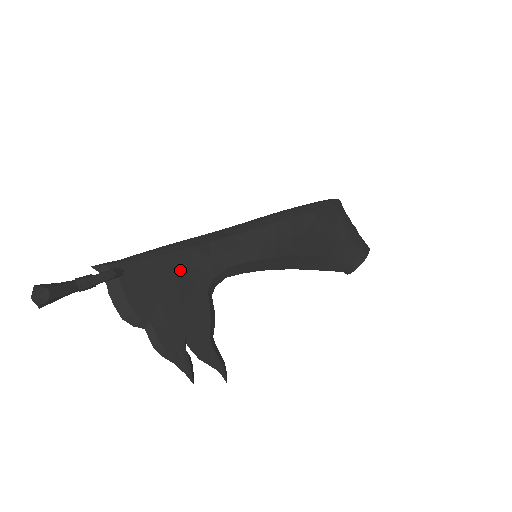
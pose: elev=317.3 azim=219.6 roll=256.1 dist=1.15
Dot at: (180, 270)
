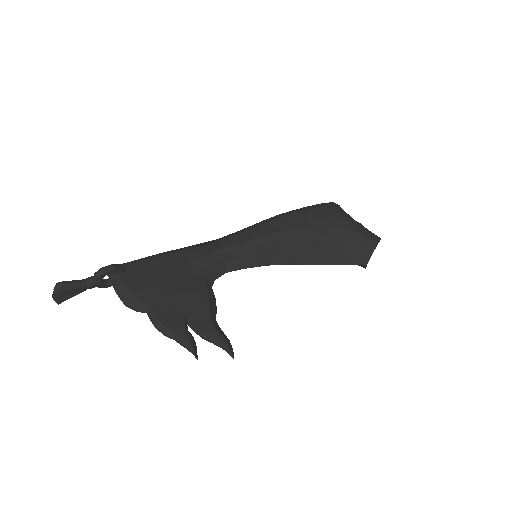
Dot at: (177, 267)
